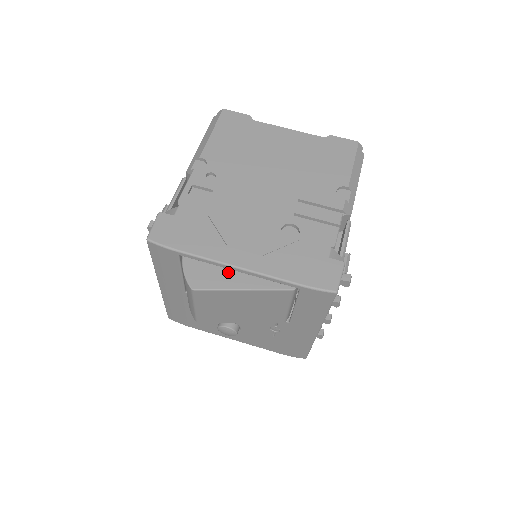
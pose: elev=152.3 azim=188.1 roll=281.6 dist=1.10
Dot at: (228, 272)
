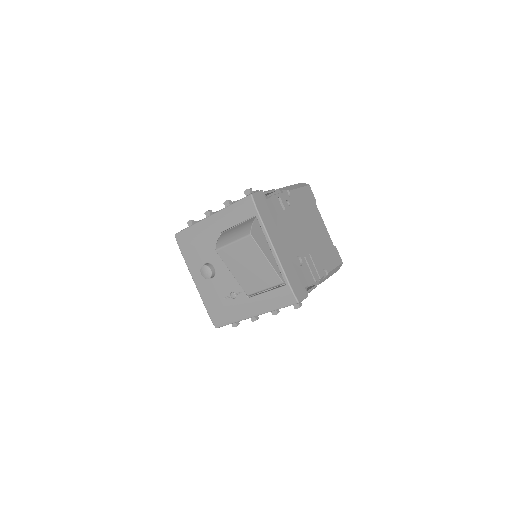
Dot at: (267, 245)
